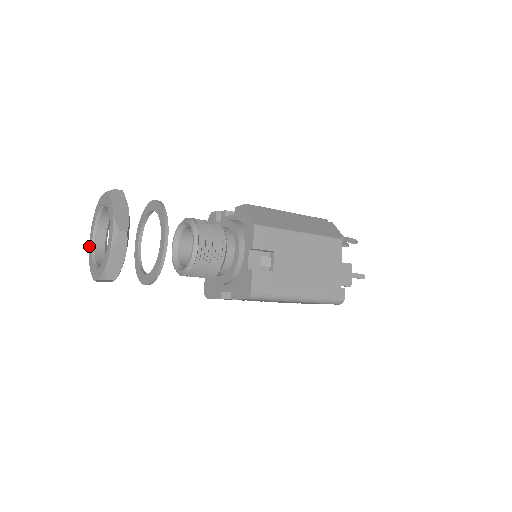
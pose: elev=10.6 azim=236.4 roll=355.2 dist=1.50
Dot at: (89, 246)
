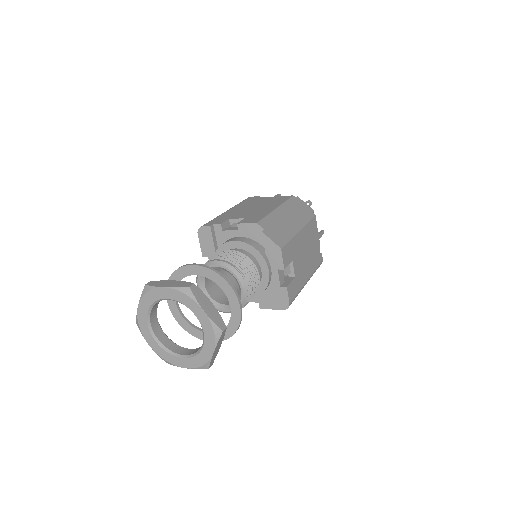
Dot at: (141, 331)
